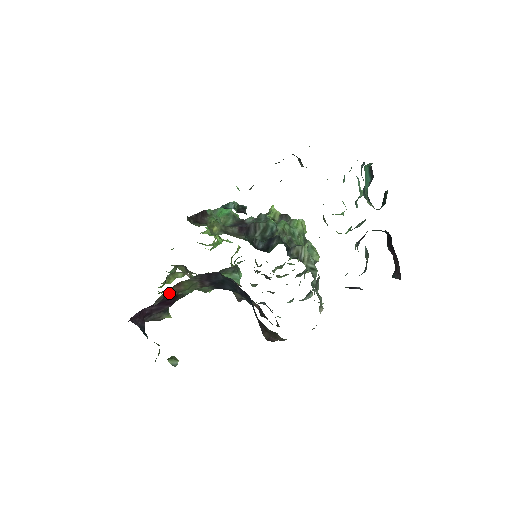
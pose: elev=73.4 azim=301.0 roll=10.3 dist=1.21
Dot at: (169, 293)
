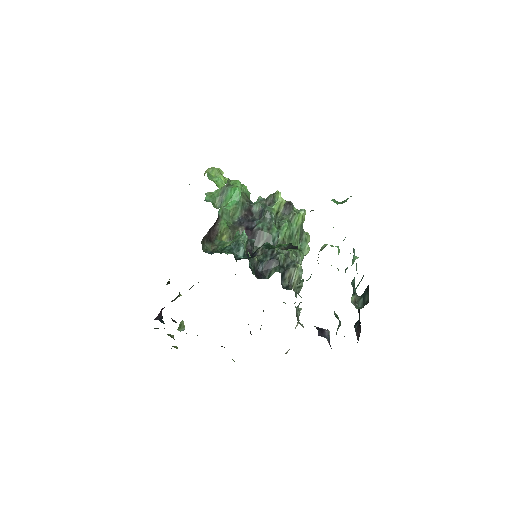
Dot at: occluded
